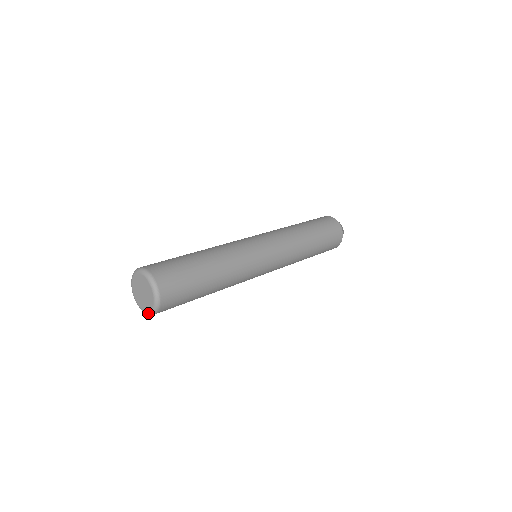
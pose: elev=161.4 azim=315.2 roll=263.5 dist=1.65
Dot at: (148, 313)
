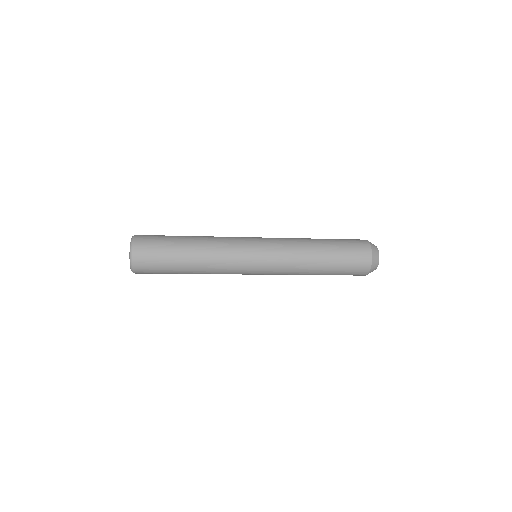
Dot at: (130, 265)
